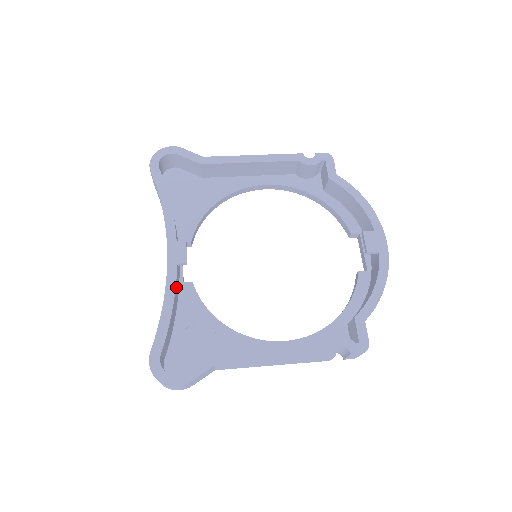
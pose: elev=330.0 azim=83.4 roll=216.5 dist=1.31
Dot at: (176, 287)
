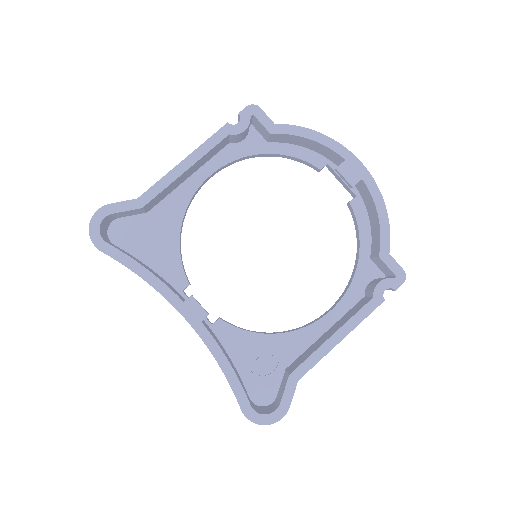
Dot at: (216, 340)
